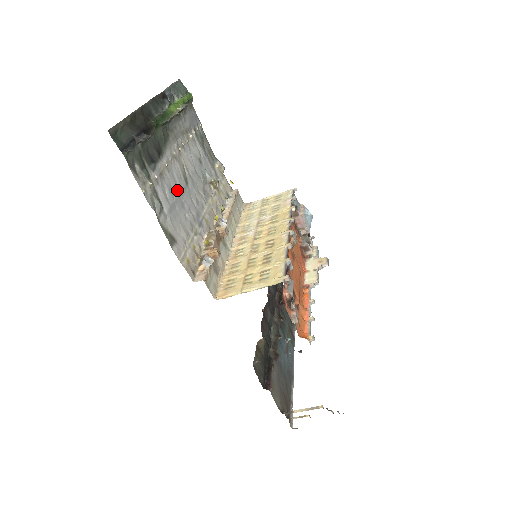
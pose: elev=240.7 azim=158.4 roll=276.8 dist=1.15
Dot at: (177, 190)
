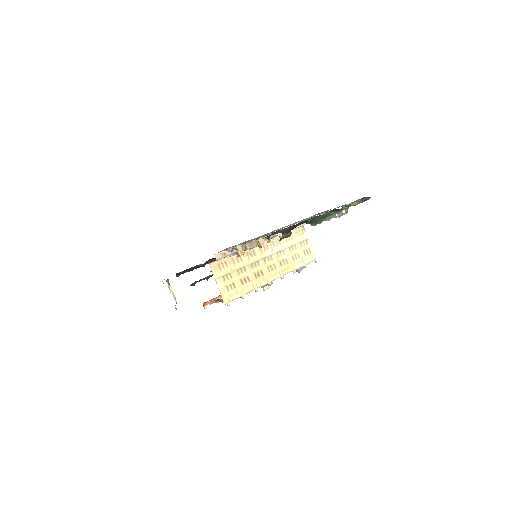
Dot at: occluded
